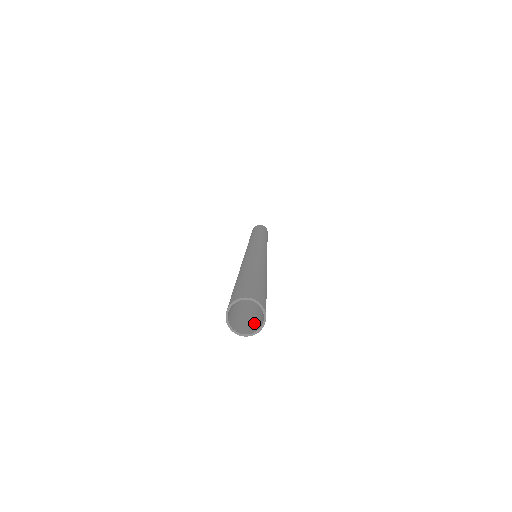
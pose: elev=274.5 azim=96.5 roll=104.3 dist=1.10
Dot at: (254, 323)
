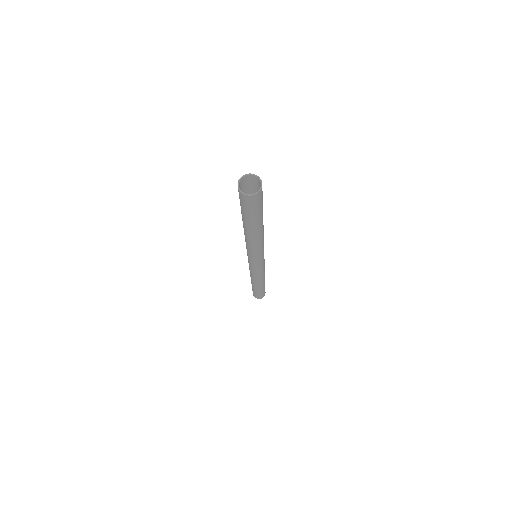
Dot at: (257, 200)
